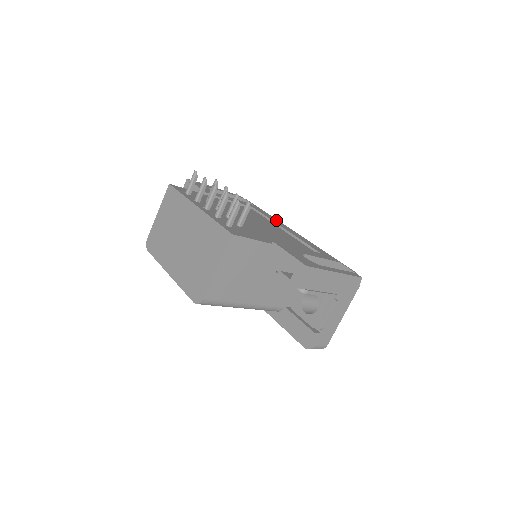
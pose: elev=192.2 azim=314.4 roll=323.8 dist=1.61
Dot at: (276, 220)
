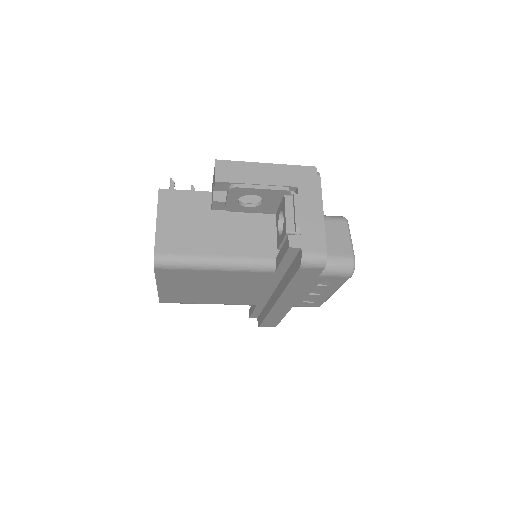
Dot at: occluded
